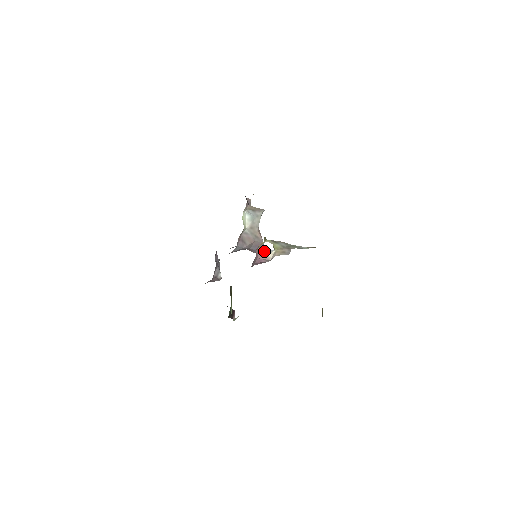
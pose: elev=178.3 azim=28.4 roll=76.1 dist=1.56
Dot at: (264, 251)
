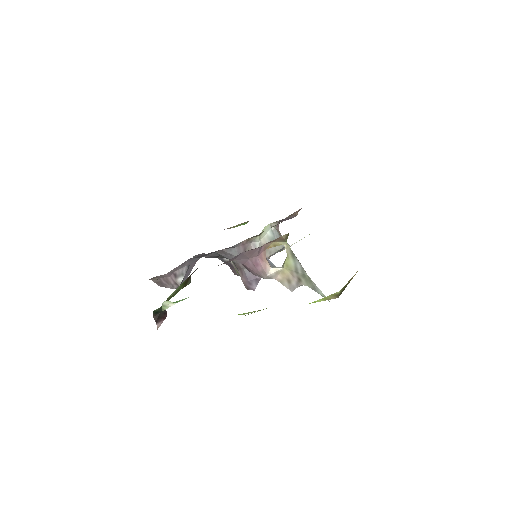
Dot at: (269, 260)
